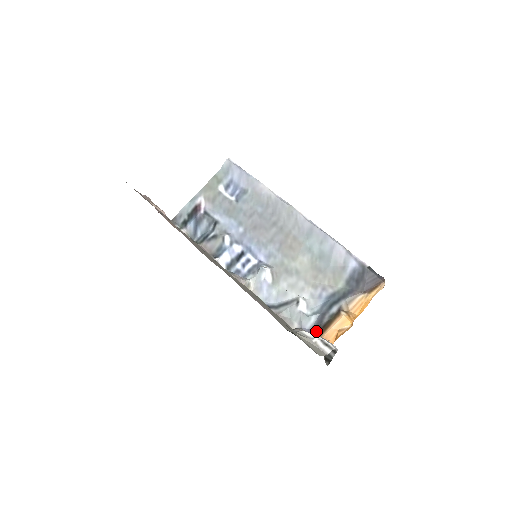
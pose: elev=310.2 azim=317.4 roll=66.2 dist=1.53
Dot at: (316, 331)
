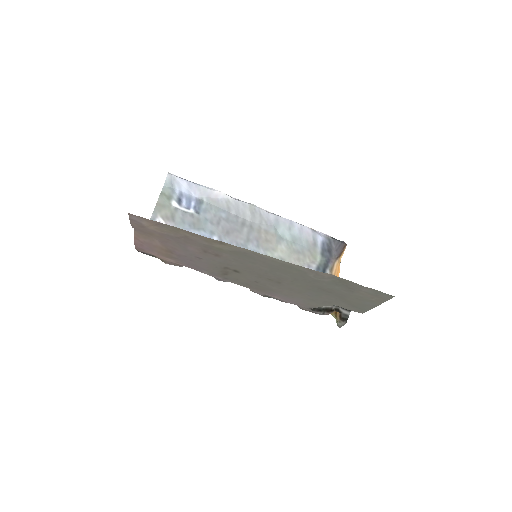
Dot at: occluded
